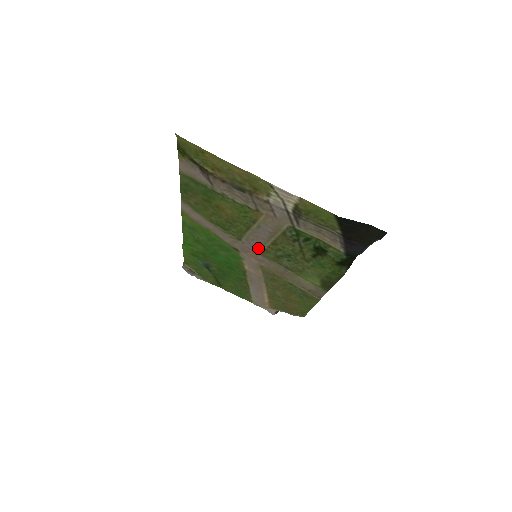
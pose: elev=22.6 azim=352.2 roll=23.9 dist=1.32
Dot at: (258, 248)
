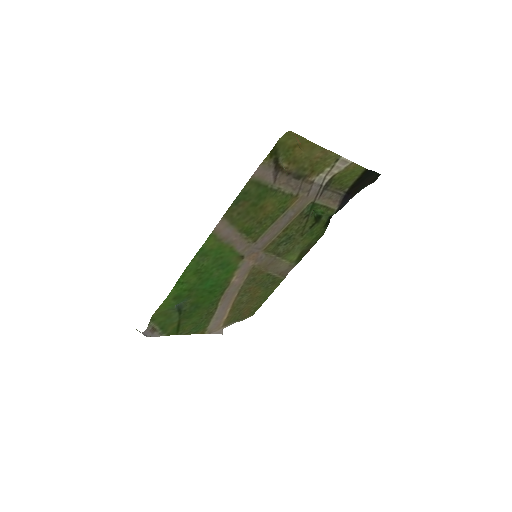
Dot at: (266, 243)
